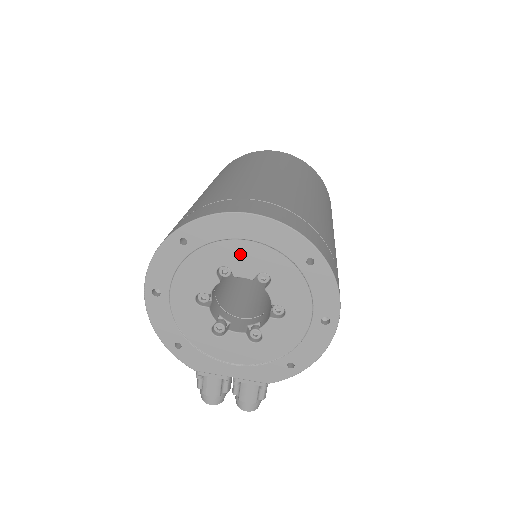
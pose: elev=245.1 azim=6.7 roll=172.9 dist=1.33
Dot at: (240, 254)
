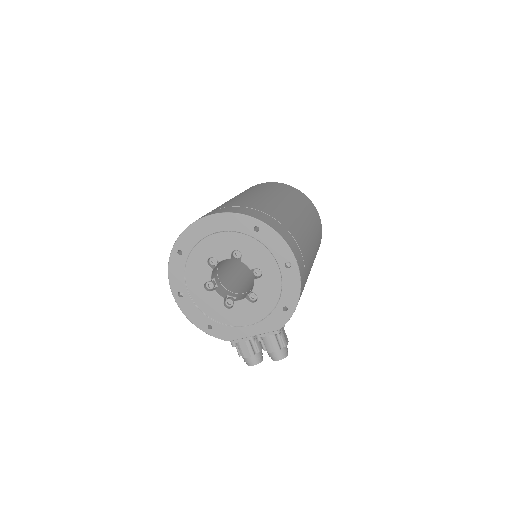
Dot at: (215, 245)
